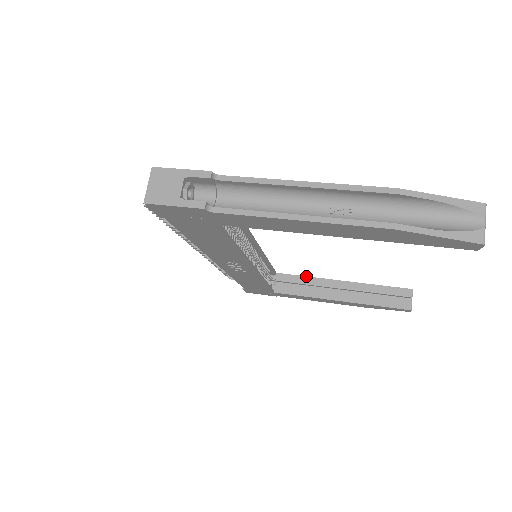
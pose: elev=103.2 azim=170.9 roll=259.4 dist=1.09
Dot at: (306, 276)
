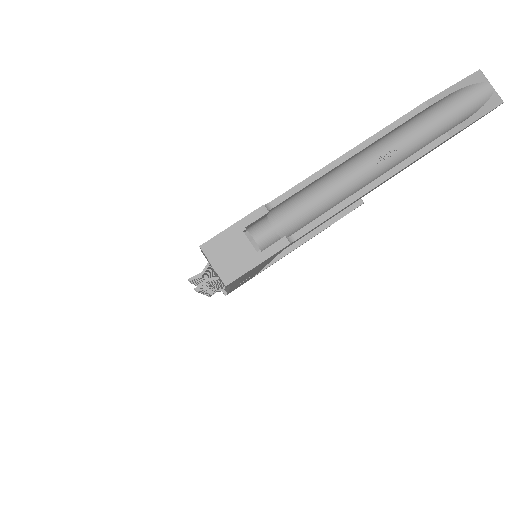
Dot at: occluded
